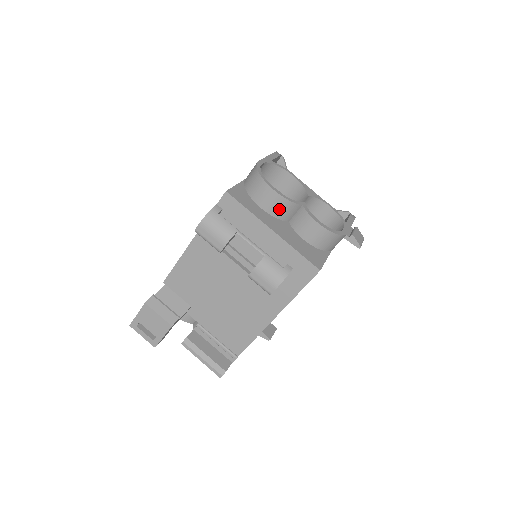
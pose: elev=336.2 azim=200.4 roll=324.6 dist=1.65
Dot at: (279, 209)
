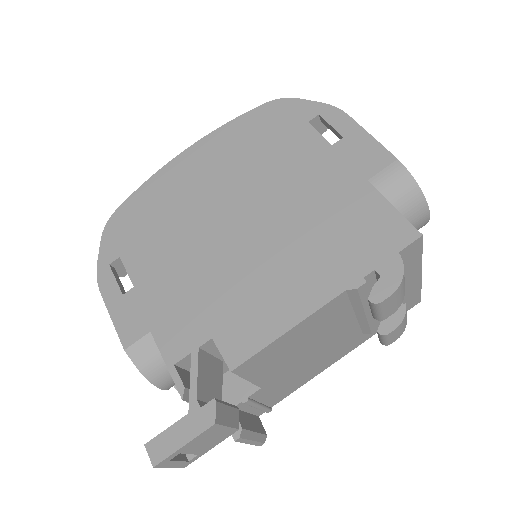
Dot at: occluded
